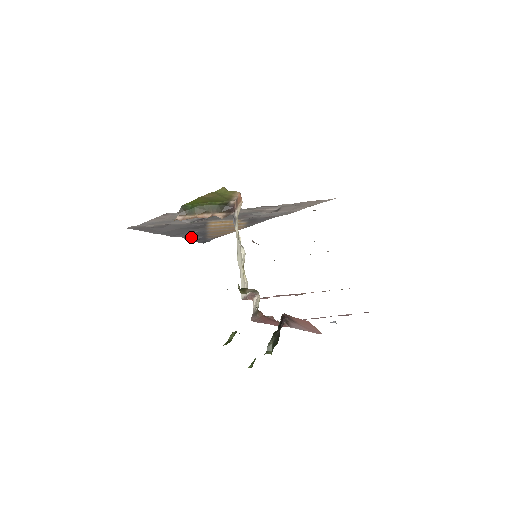
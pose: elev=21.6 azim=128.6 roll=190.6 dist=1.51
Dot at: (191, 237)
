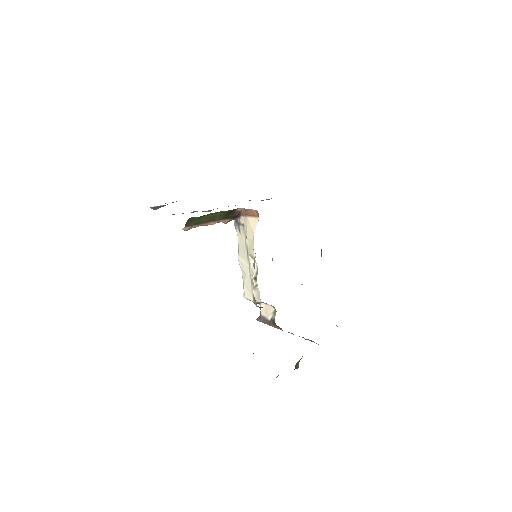
Dot at: (158, 206)
